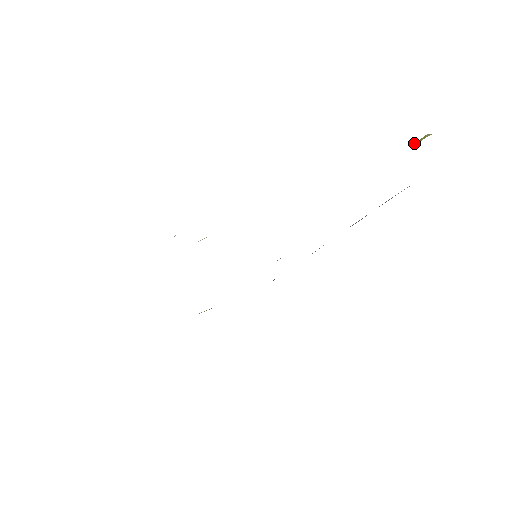
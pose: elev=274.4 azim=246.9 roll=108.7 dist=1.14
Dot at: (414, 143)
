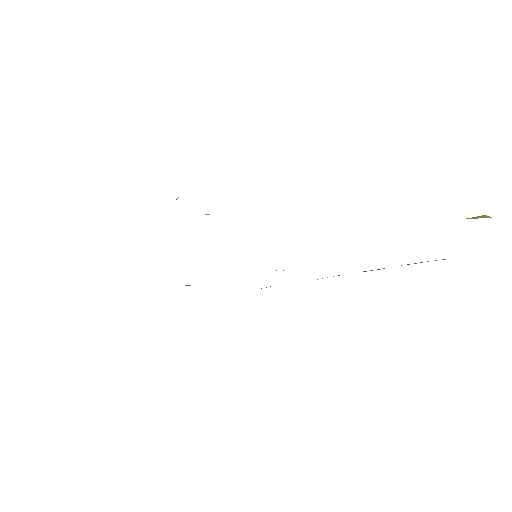
Dot at: (467, 218)
